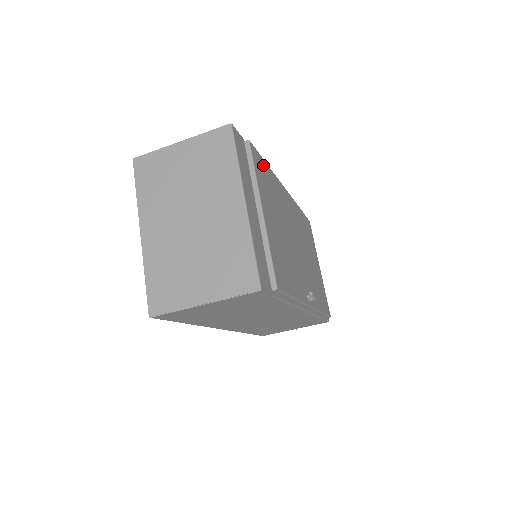
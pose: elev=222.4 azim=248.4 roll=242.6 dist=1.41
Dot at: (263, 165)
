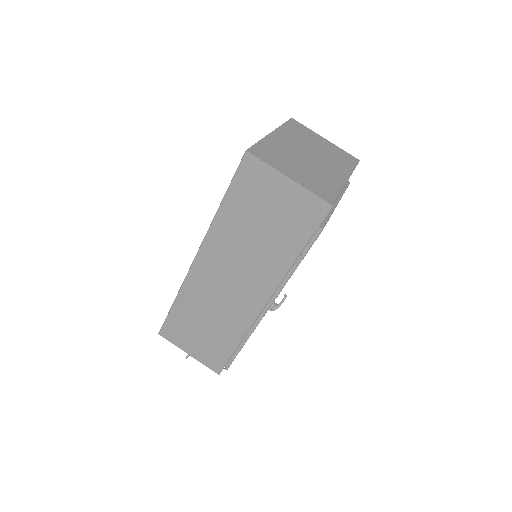
Dot at: occluded
